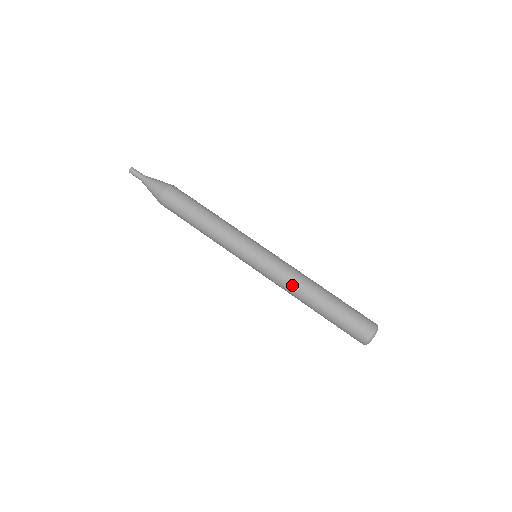
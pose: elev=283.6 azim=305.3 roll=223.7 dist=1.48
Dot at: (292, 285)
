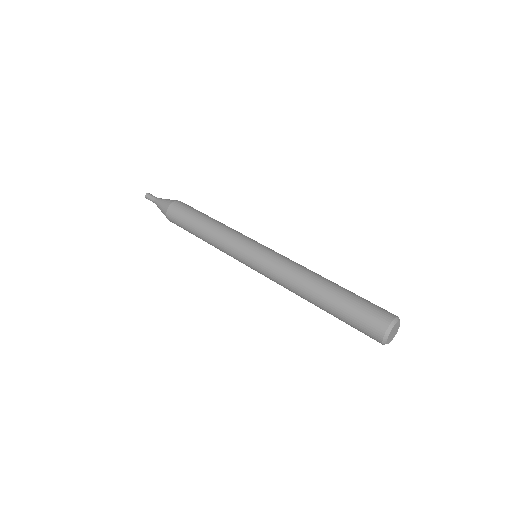
Dot at: (297, 268)
